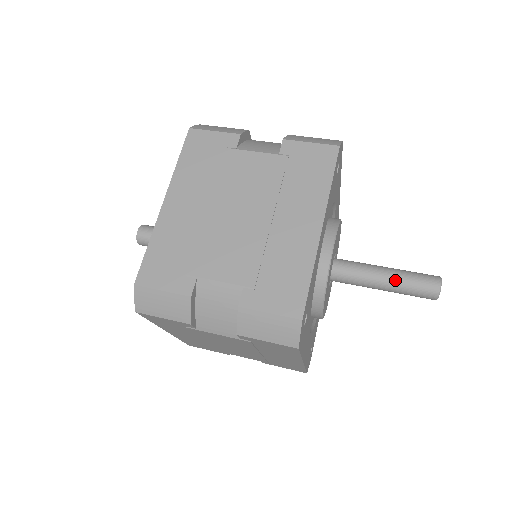
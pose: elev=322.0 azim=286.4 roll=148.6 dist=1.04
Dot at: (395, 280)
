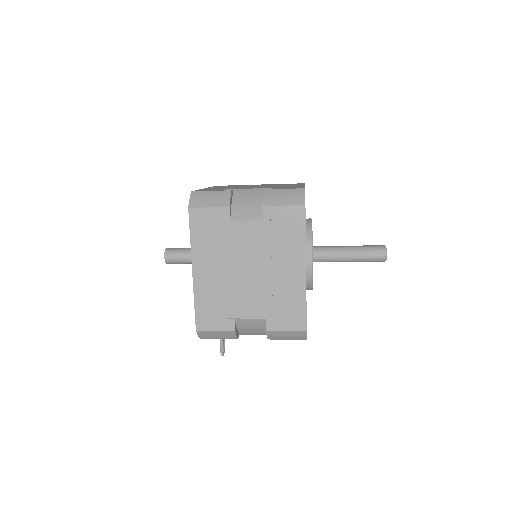
Dot at: (355, 246)
